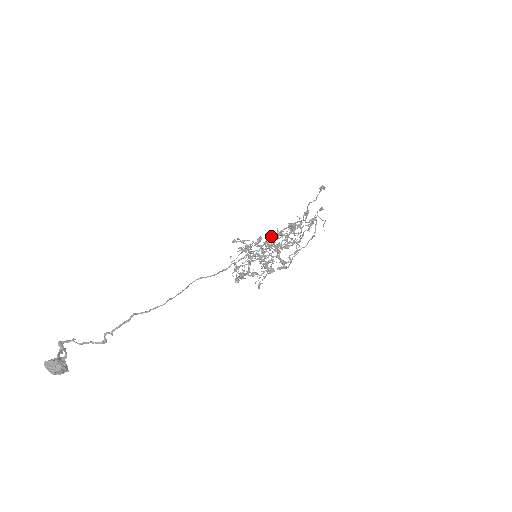
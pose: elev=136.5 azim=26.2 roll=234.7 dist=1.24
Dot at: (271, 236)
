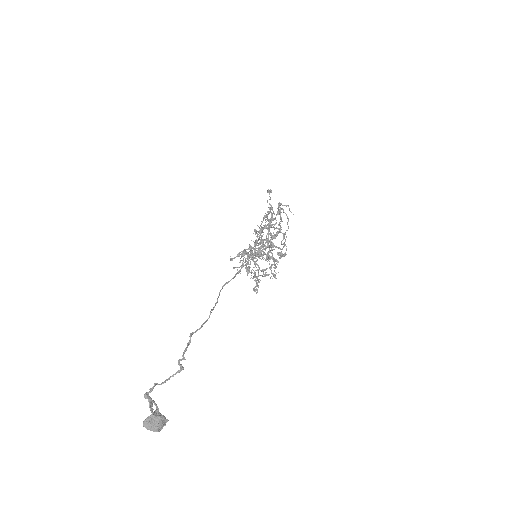
Dot at: occluded
